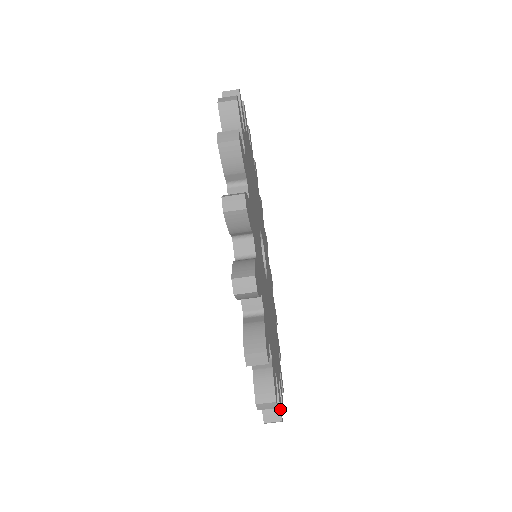
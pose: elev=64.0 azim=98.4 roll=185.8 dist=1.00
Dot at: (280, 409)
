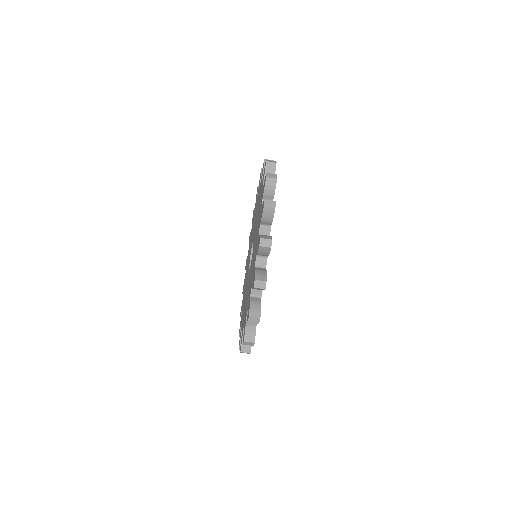
Dot at: occluded
